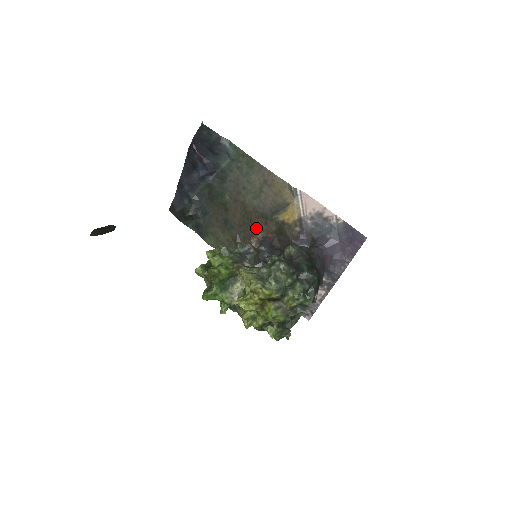
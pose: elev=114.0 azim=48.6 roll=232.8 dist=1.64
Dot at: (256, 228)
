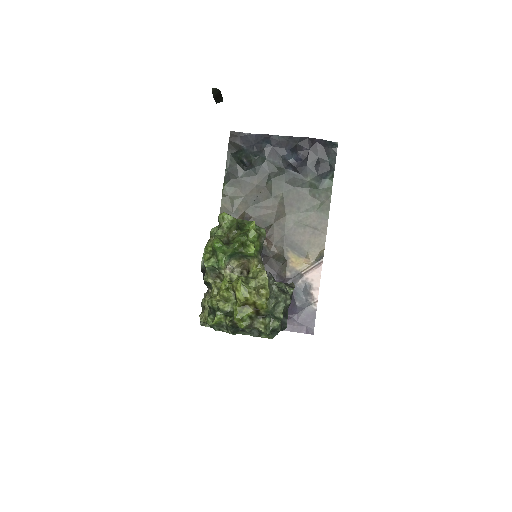
Dot at: (267, 234)
